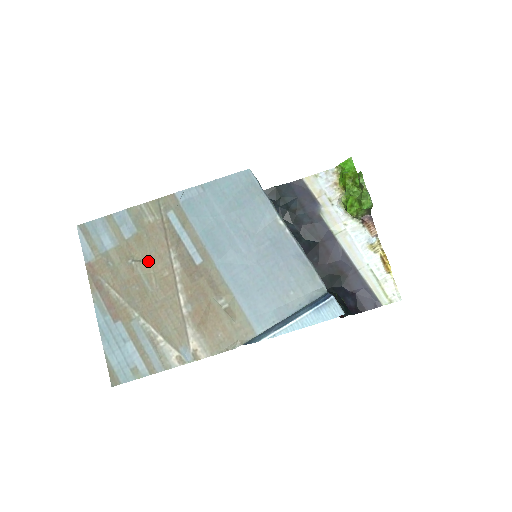
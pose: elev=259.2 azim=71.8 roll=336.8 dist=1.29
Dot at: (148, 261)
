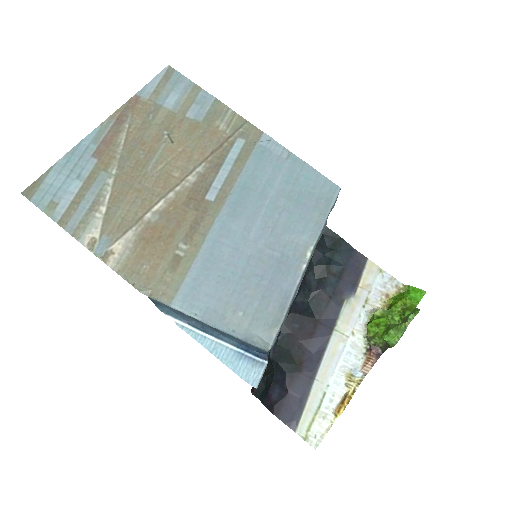
Dot at: (177, 149)
